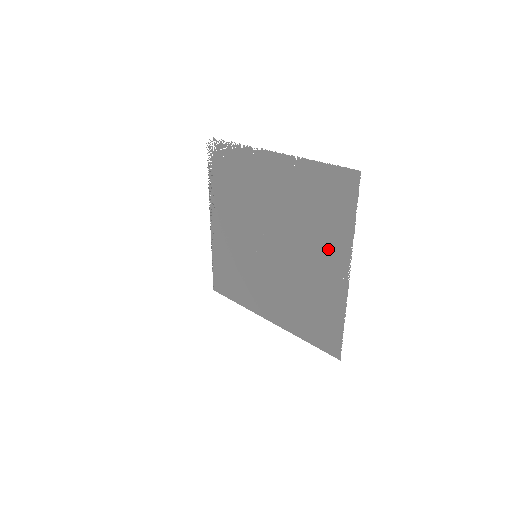
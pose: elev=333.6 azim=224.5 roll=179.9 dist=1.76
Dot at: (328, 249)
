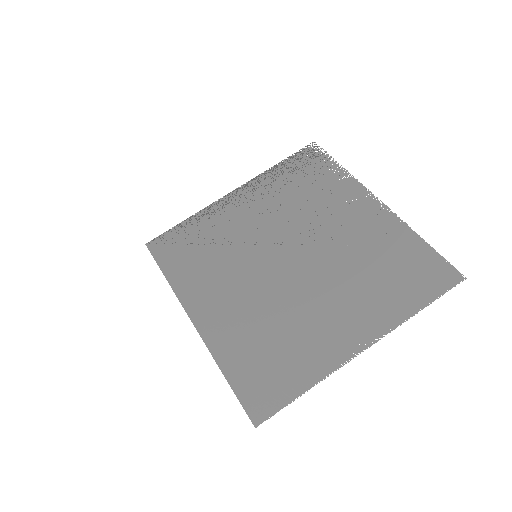
Dot at: (363, 310)
